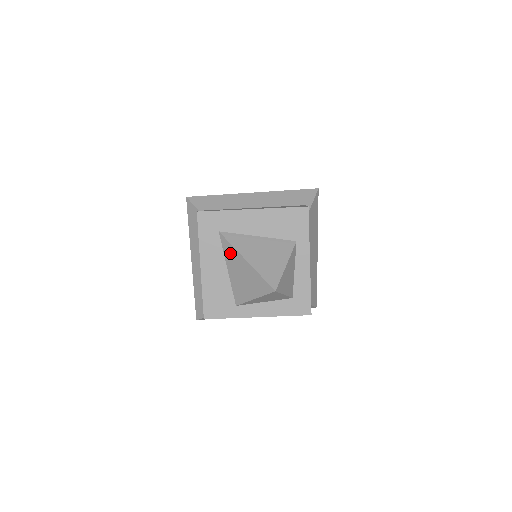
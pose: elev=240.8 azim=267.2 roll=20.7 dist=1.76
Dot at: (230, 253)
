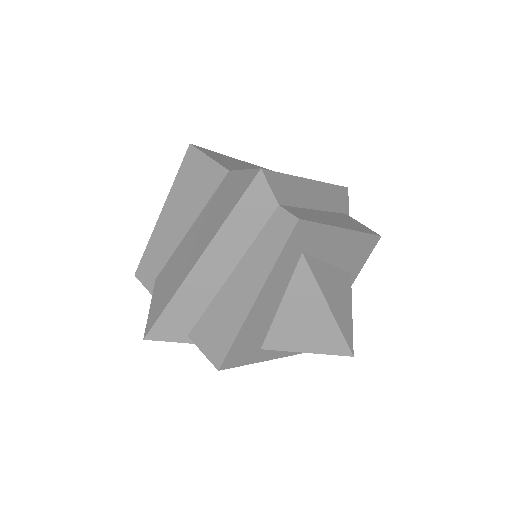
Dot at: (304, 288)
